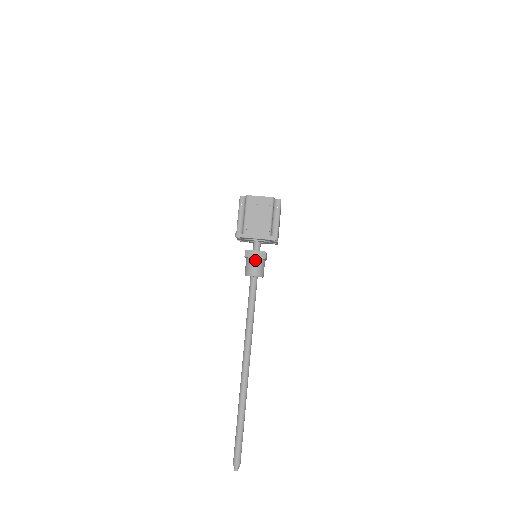
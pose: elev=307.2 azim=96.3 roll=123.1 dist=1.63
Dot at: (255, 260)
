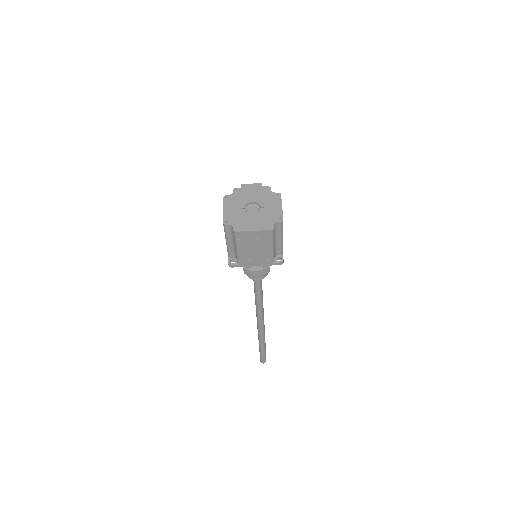
Dot at: occluded
